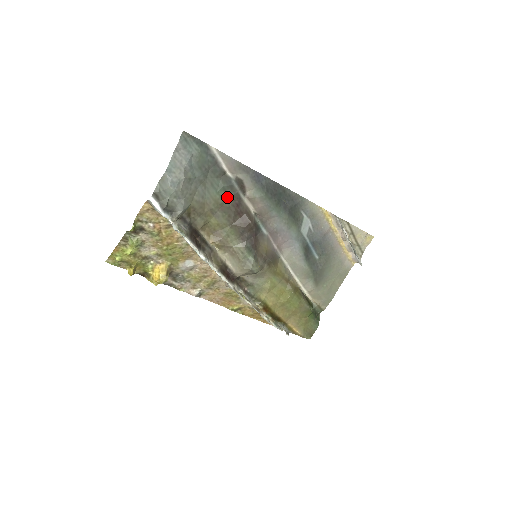
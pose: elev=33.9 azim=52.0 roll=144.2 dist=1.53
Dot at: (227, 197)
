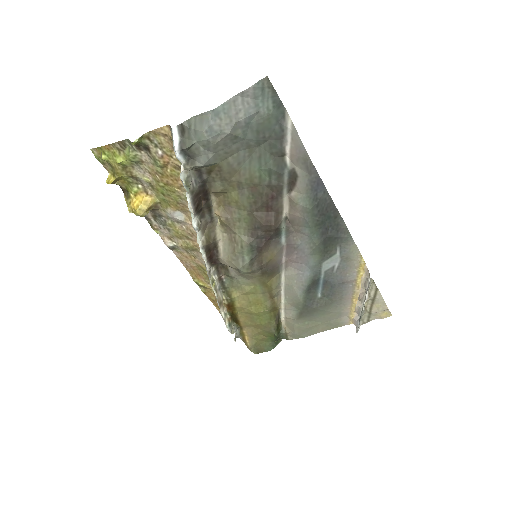
Dot at: (267, 182)
